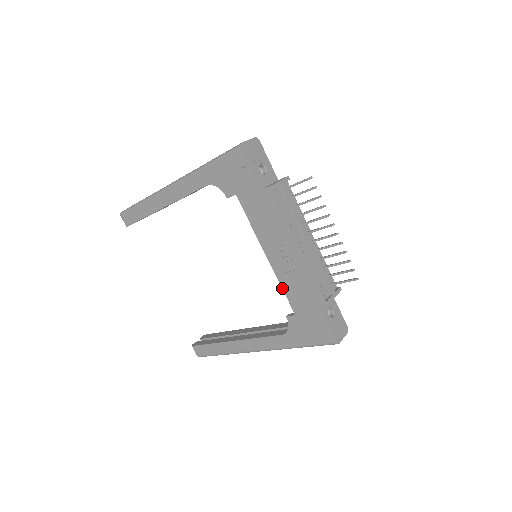
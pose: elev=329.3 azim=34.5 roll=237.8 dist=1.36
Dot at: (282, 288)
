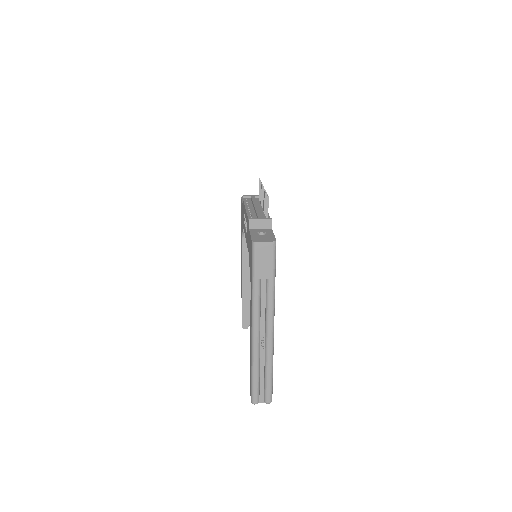
Dot at: (247, 247)
